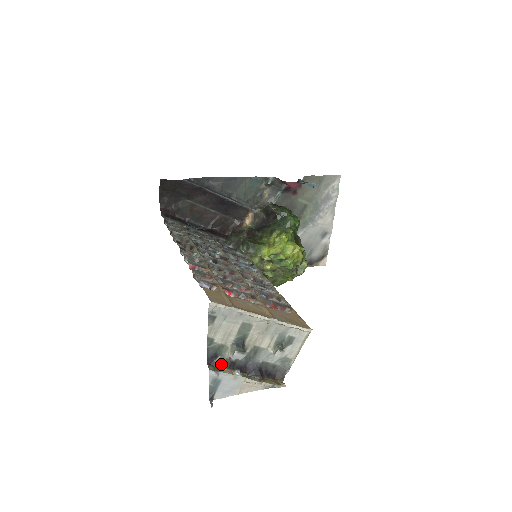
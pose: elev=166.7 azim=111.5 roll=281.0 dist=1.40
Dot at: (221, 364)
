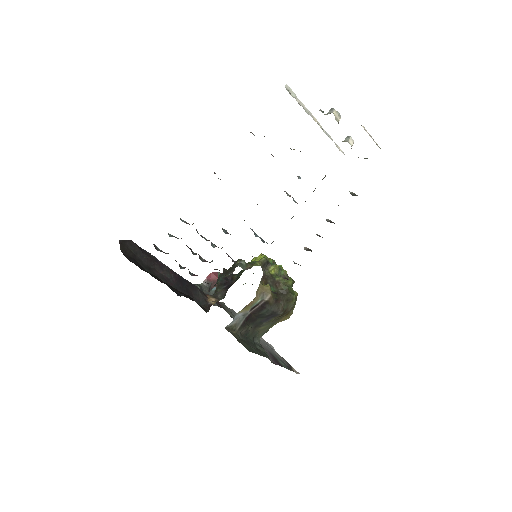
Dot at: occluded
